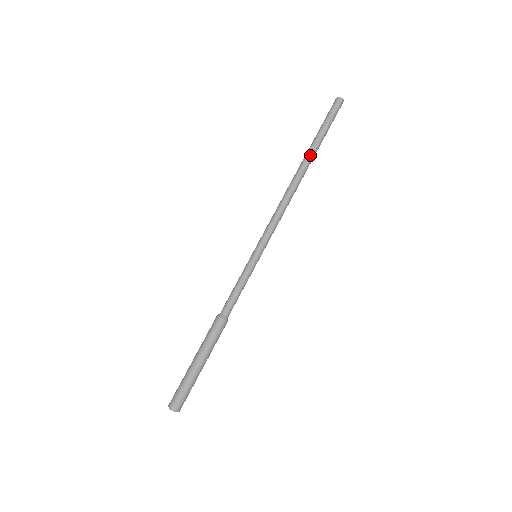
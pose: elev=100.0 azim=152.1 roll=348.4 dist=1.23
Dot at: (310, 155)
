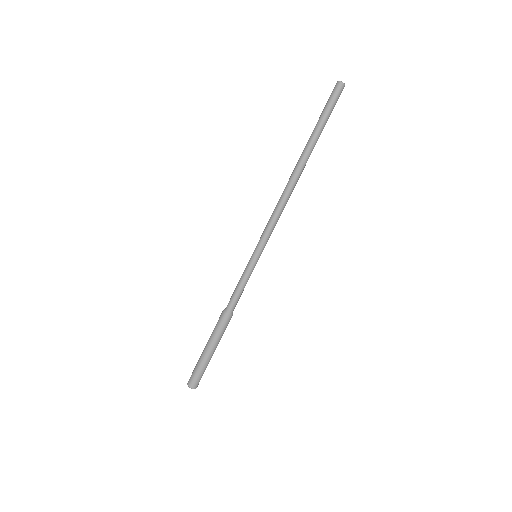
Dot at: (307, 152)
